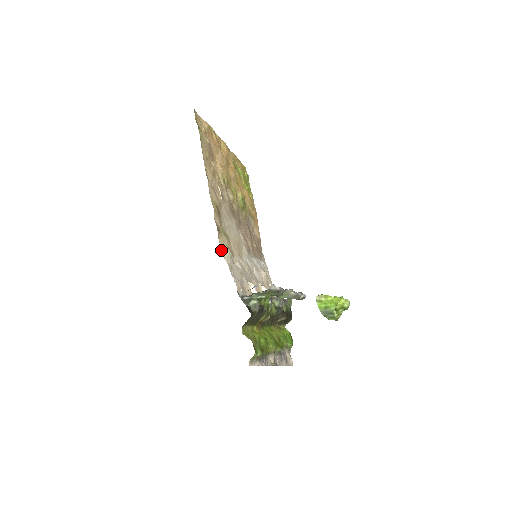
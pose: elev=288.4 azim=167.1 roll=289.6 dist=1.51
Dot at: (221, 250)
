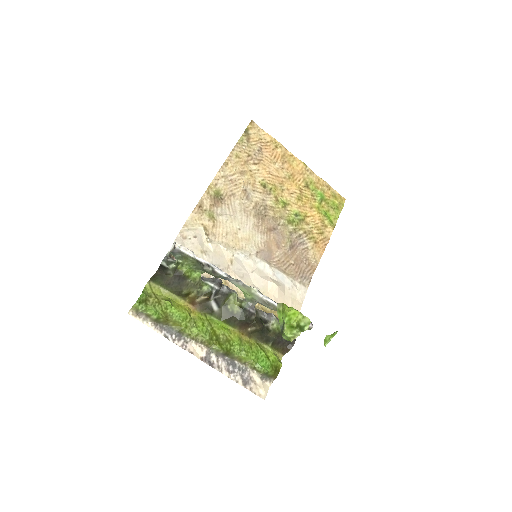
Dot at: (186, 221)
